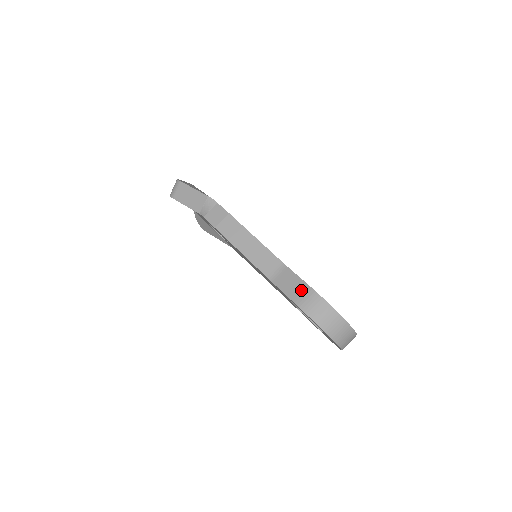
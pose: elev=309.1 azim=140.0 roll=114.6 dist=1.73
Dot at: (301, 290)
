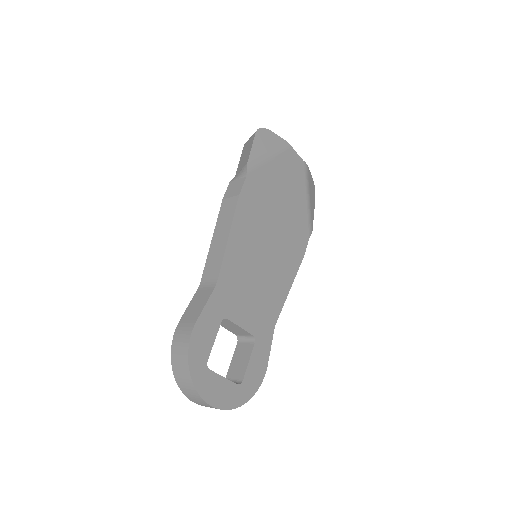
Dot at: (191, 318)
